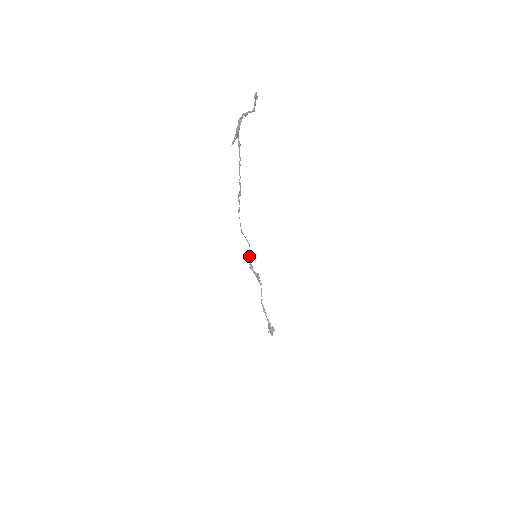
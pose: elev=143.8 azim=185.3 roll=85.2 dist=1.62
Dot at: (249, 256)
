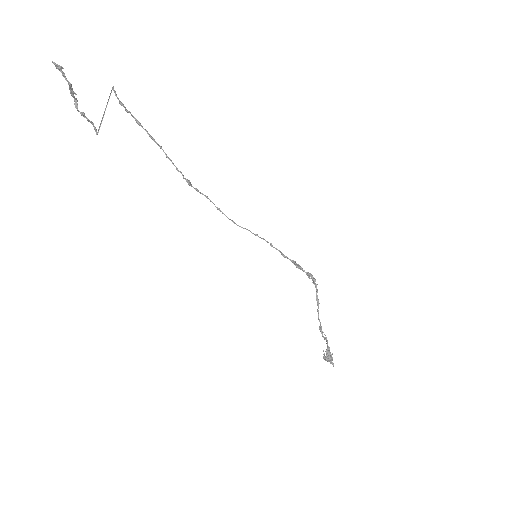
Dot at: (281, 253)
